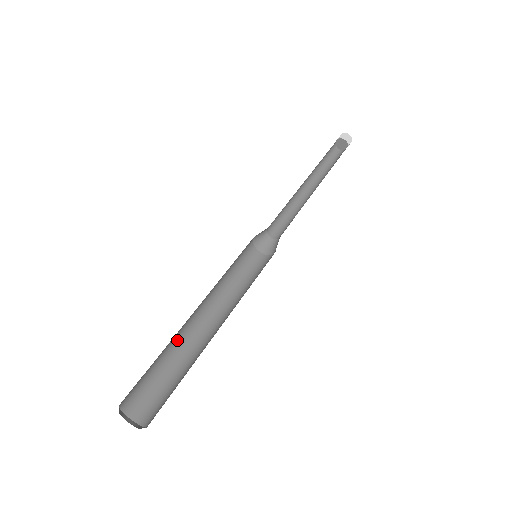
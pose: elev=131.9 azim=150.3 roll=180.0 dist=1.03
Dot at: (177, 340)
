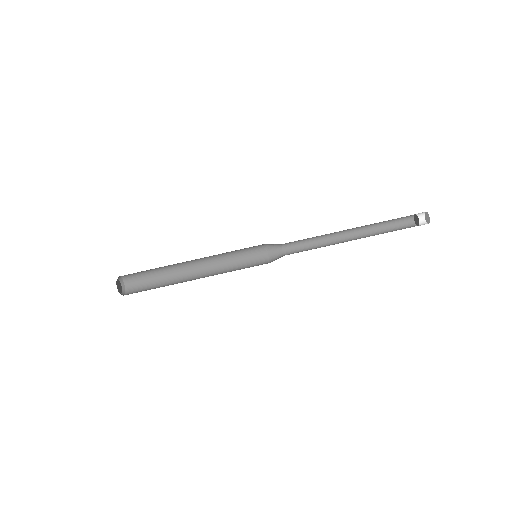
Dot at: (174, 270)
